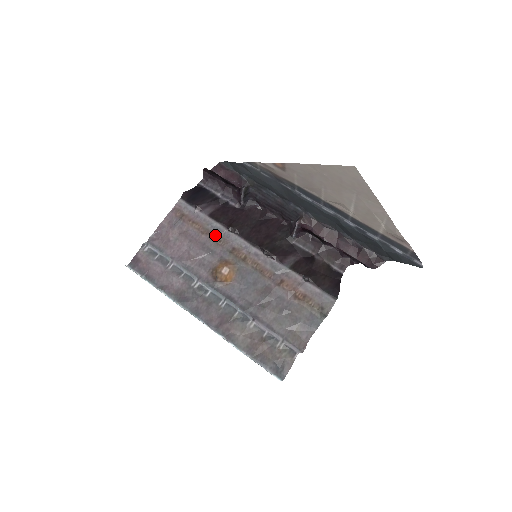
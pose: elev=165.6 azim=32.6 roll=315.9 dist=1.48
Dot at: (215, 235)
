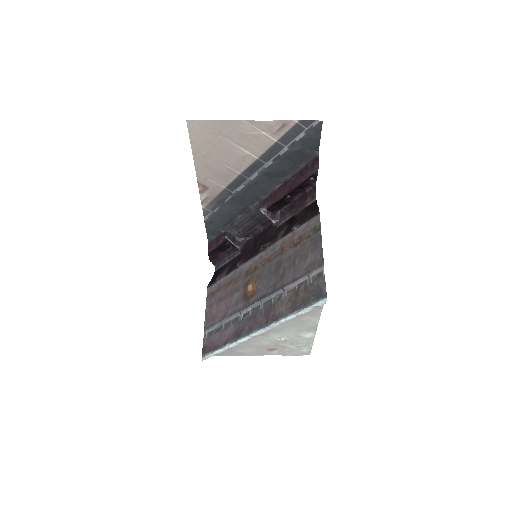
Dot at: (233, 279)
